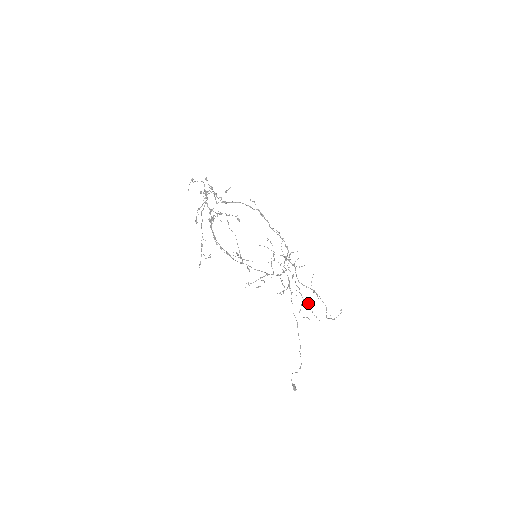
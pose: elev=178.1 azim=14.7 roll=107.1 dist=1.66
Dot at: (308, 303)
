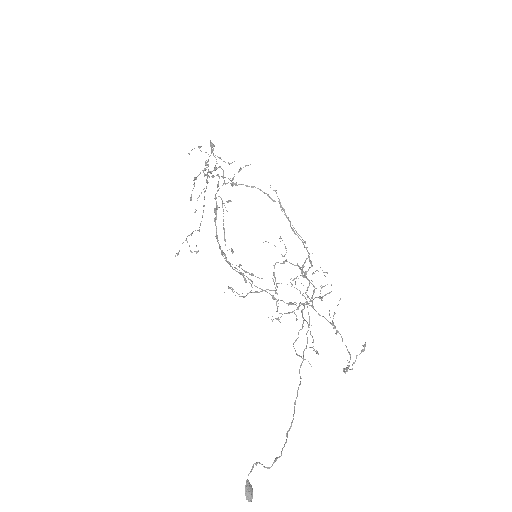
Dot at: occluded
